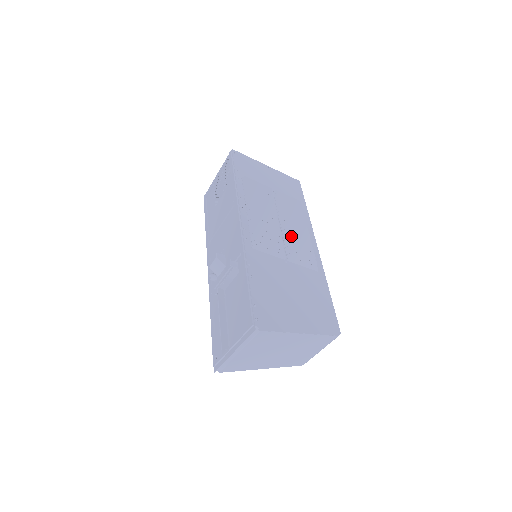
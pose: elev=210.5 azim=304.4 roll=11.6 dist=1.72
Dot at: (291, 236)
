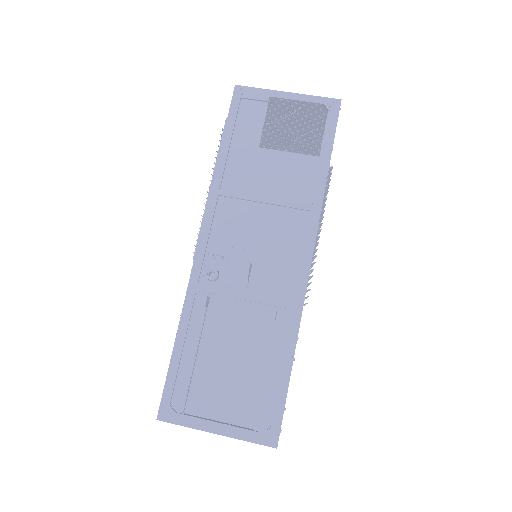
Dot at: occluded
